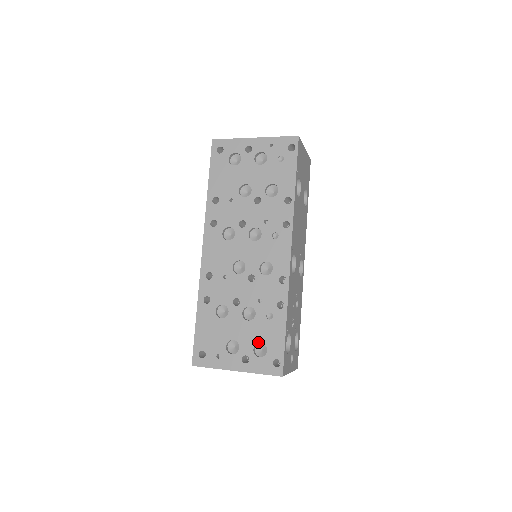
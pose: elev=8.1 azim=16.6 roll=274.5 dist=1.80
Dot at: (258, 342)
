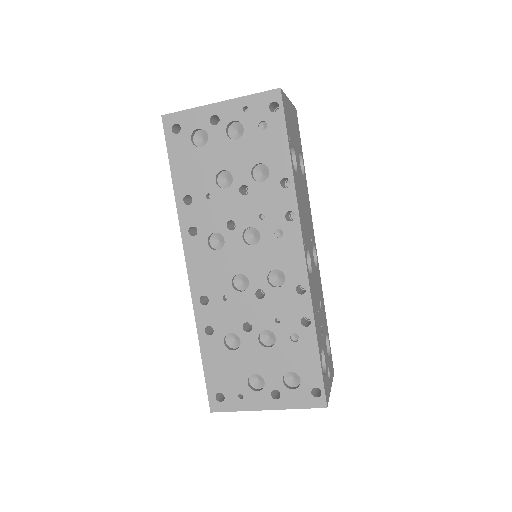
Dot at: (287, 372)
